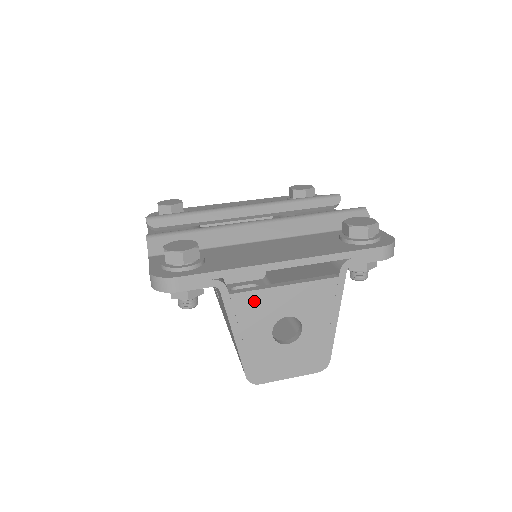
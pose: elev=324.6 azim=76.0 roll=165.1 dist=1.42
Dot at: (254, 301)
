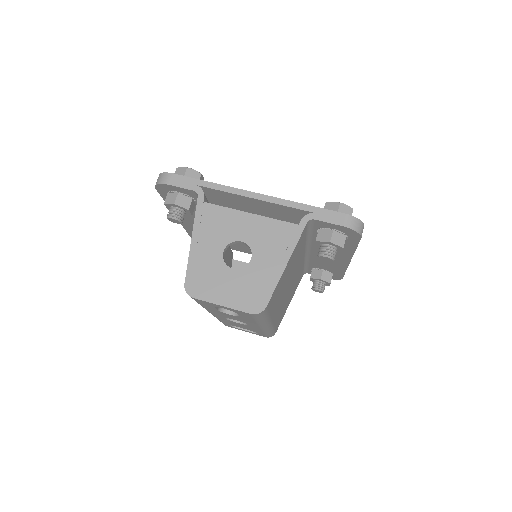
Dot at: (220, 216)
